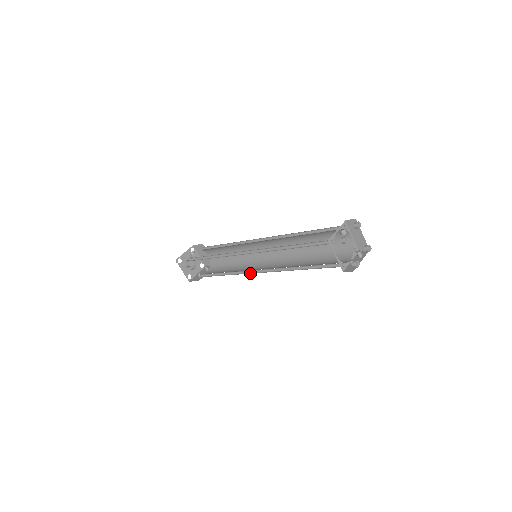
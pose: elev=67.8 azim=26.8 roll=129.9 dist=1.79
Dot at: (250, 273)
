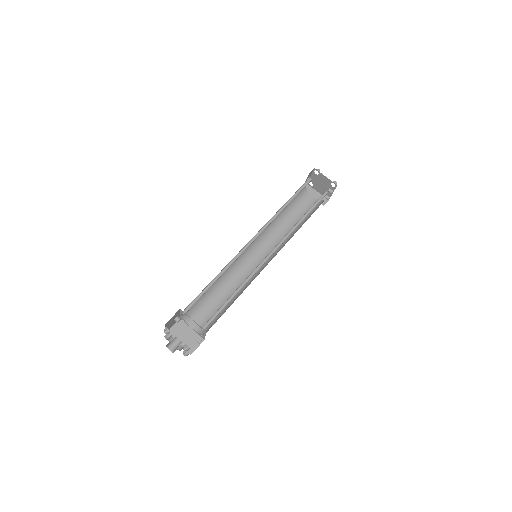
Dot at: (263, 264)
